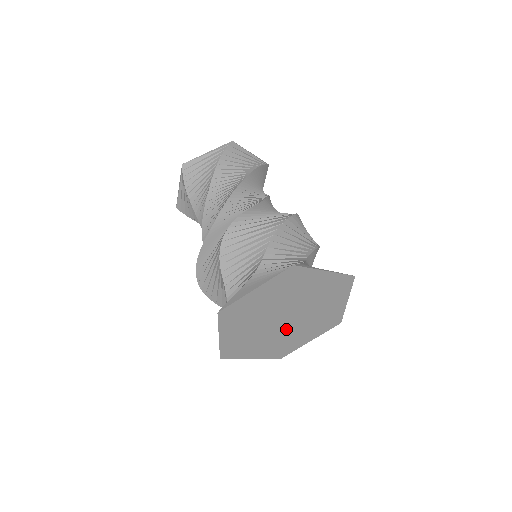
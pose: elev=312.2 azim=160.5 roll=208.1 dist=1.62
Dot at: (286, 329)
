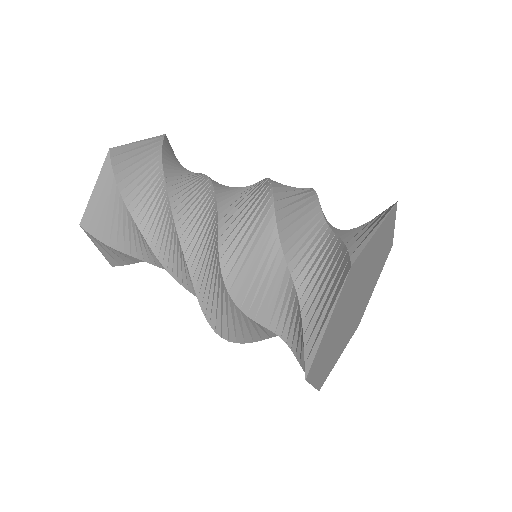
Dot at: (357, 307)
